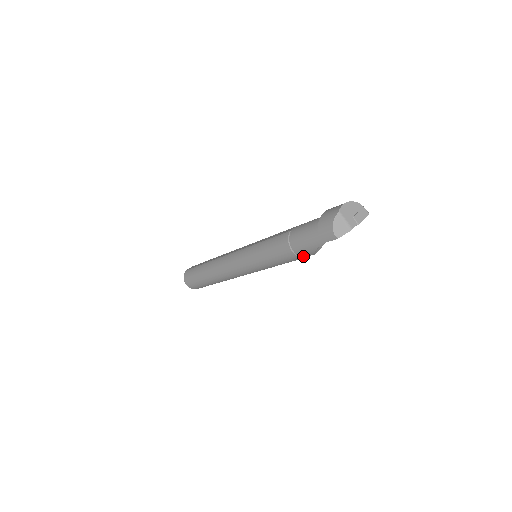
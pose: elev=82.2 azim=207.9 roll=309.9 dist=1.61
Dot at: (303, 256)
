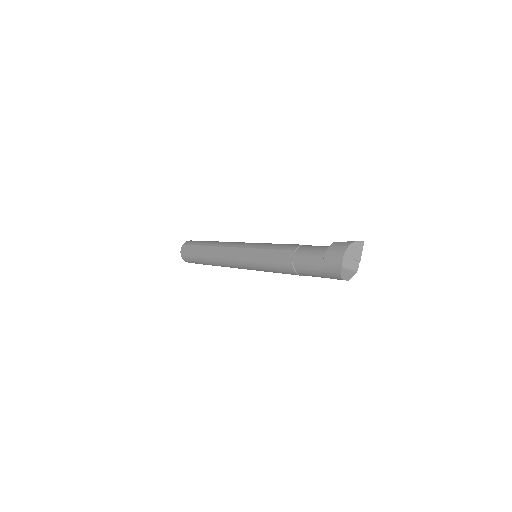
Dot at: occluded
